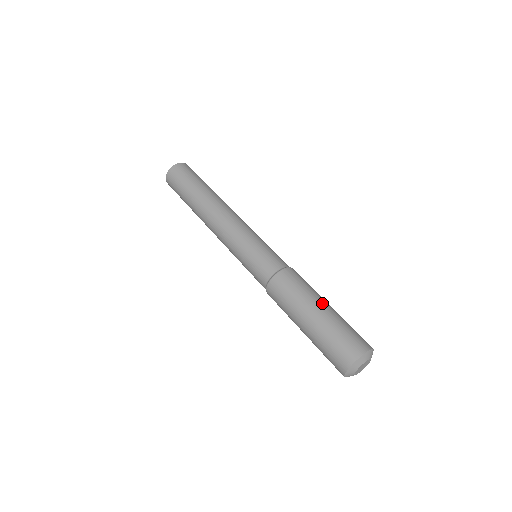
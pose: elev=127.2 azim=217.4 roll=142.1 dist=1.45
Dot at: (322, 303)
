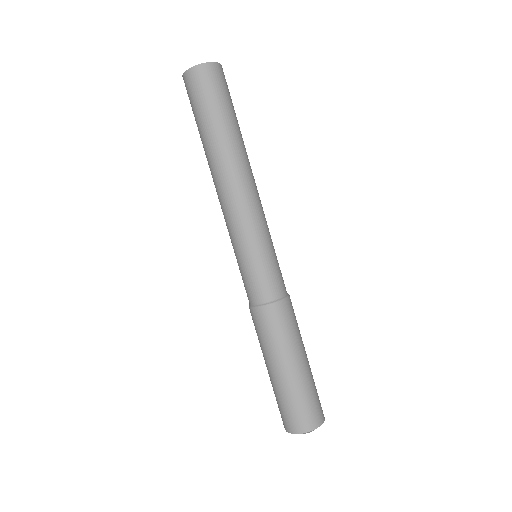
Dot at: (303, 357)
